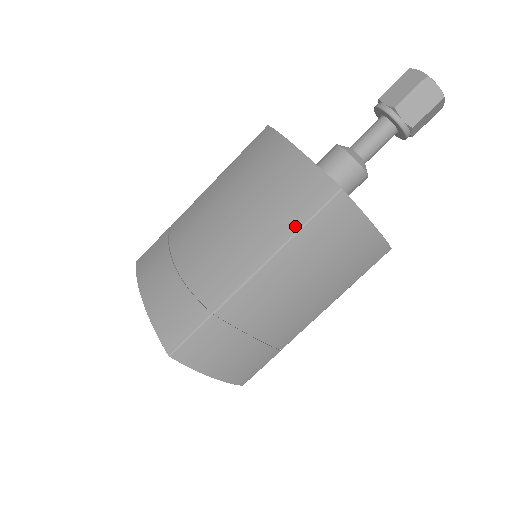
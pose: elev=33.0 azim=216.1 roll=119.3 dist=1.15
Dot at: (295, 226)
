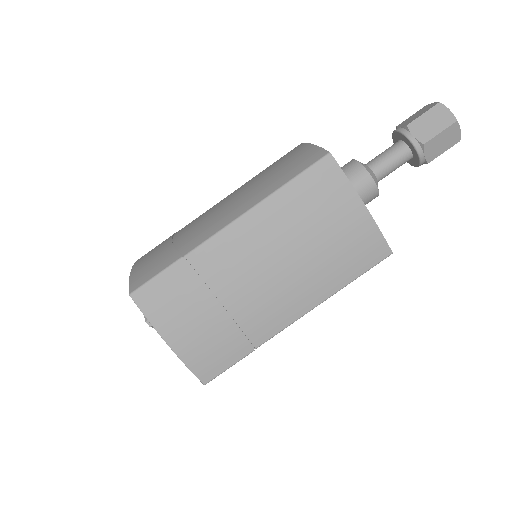
Dot at: (281, 183)
